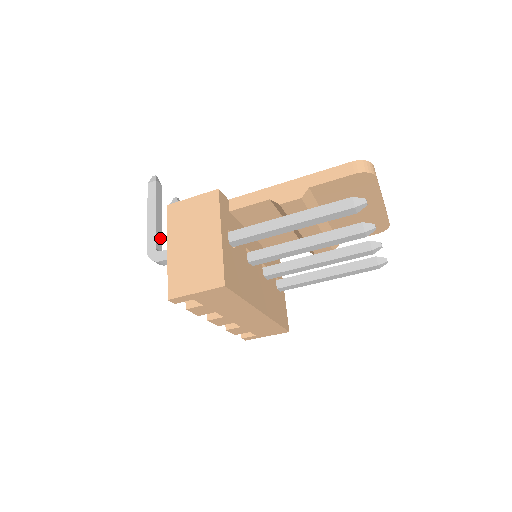
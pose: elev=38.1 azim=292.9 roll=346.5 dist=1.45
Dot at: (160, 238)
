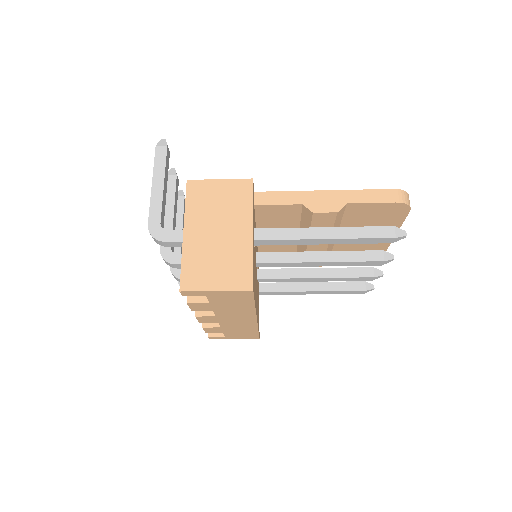
Dot at: (163, 213)
